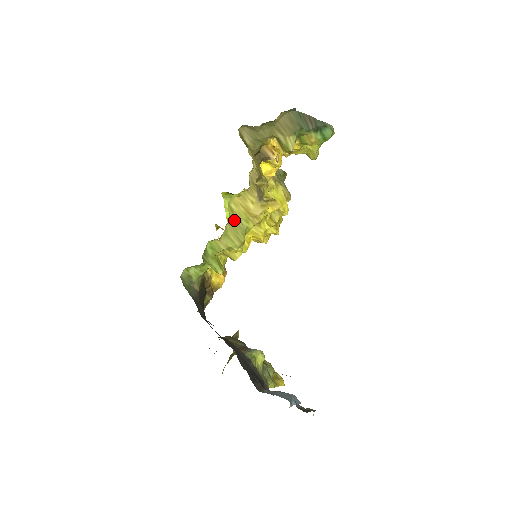
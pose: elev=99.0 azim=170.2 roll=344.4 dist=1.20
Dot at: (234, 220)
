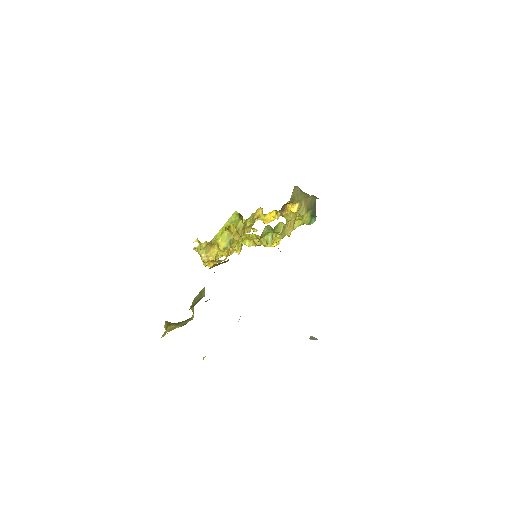
Dot at: occluded
